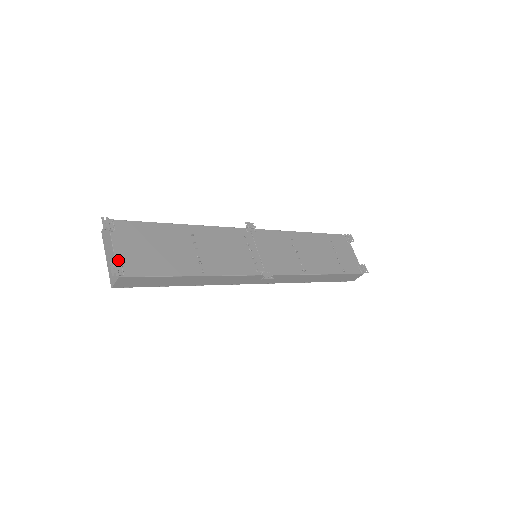
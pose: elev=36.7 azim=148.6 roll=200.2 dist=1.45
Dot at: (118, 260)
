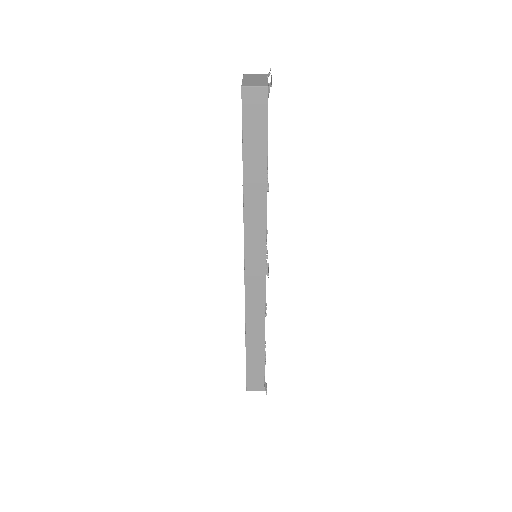
Dot at: occluded
